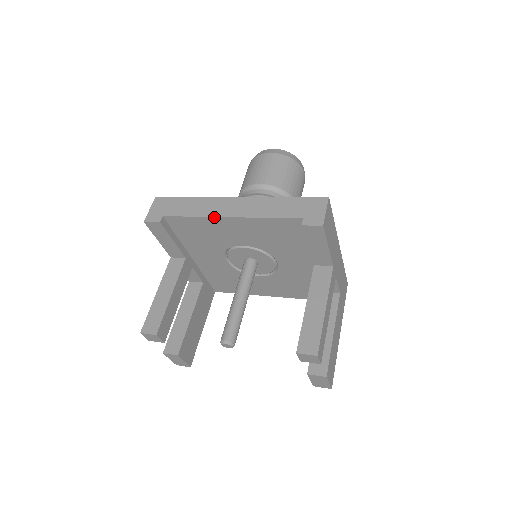
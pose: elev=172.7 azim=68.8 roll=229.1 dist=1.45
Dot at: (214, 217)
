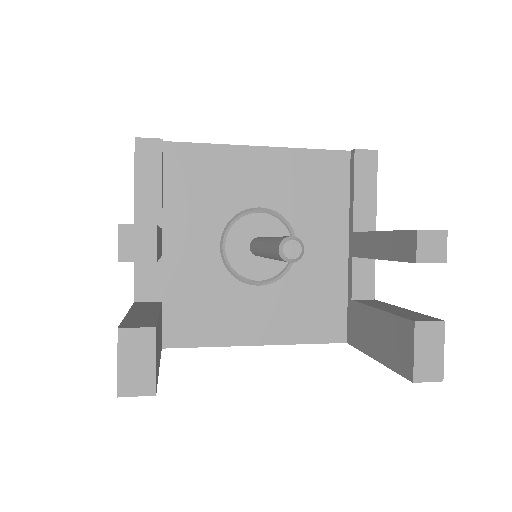
Dot at: (240, 146)
